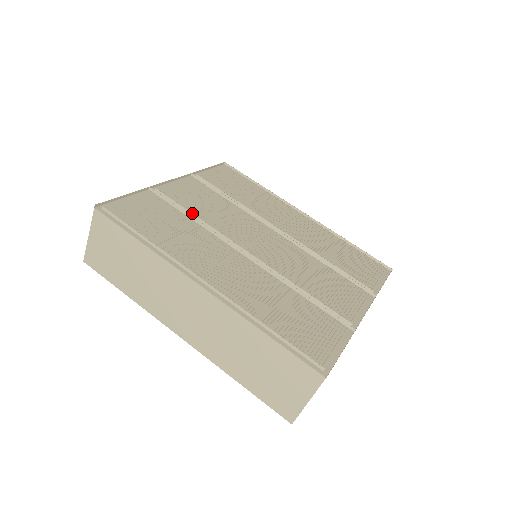
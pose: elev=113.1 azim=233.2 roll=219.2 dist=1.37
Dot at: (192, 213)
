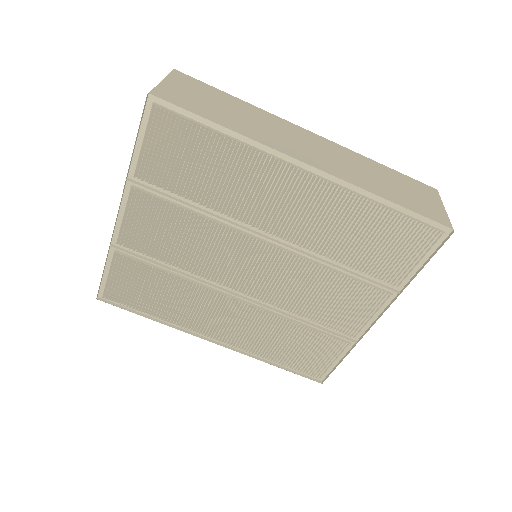
Dot at: (167, 261)
